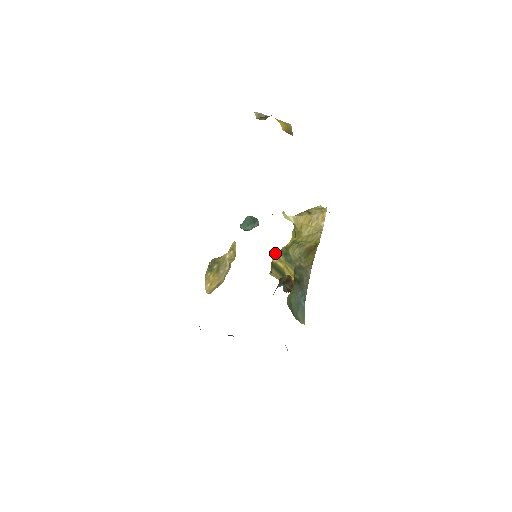
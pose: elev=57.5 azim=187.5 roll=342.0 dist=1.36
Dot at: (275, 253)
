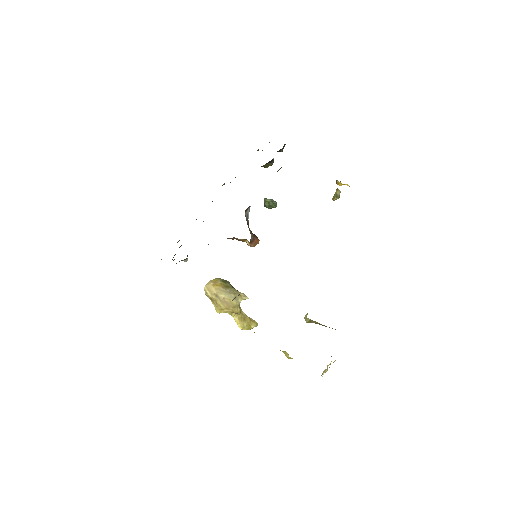
Dot at: occluded
